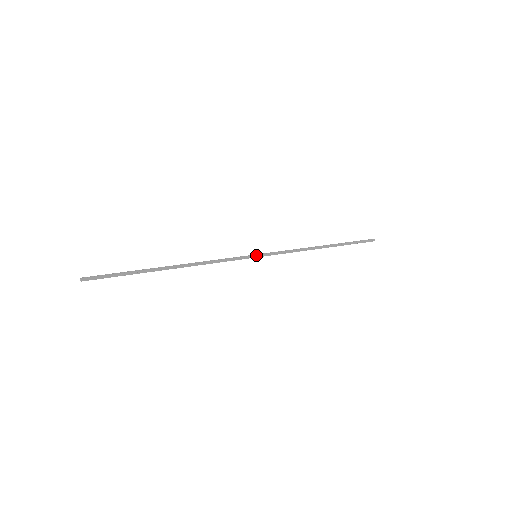
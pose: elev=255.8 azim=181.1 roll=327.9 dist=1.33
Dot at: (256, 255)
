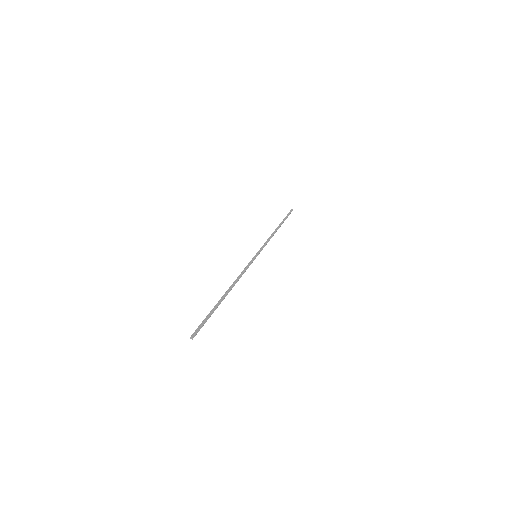
Dot at: (255, 255)
